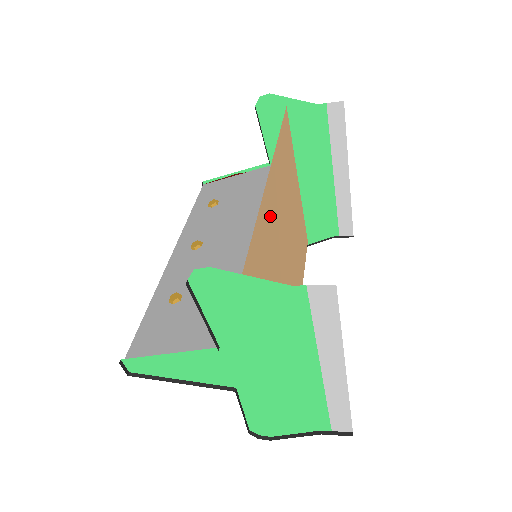
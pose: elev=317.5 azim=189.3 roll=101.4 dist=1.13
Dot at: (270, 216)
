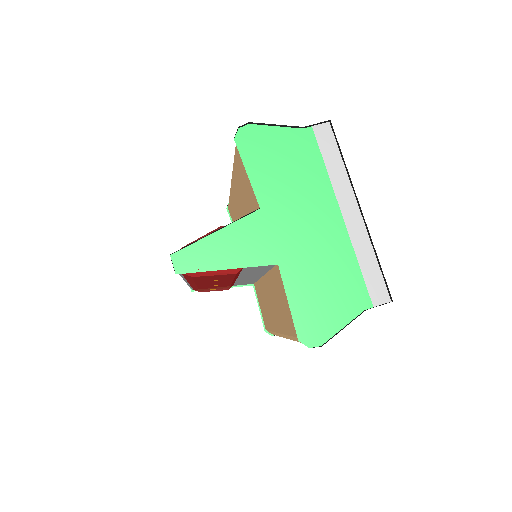
Dot at: occluded
